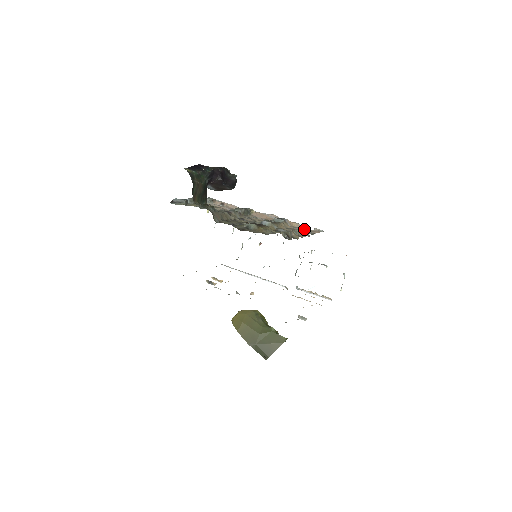
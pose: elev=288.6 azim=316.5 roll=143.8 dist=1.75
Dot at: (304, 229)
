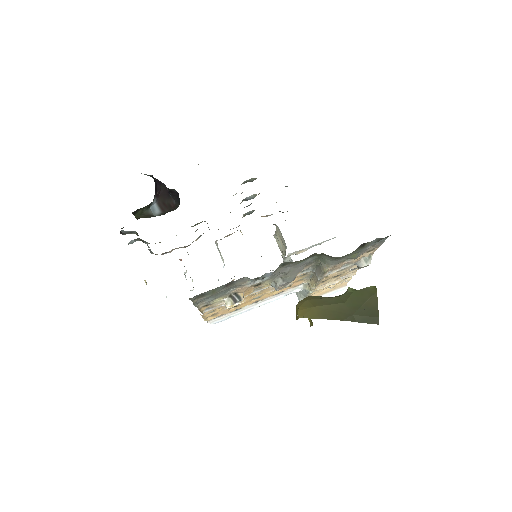
Dot at: occluded
